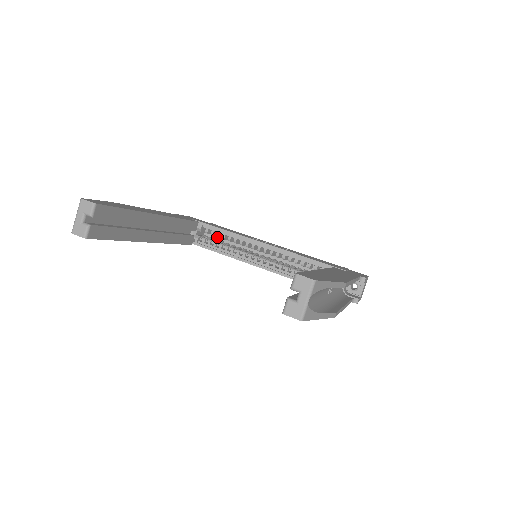
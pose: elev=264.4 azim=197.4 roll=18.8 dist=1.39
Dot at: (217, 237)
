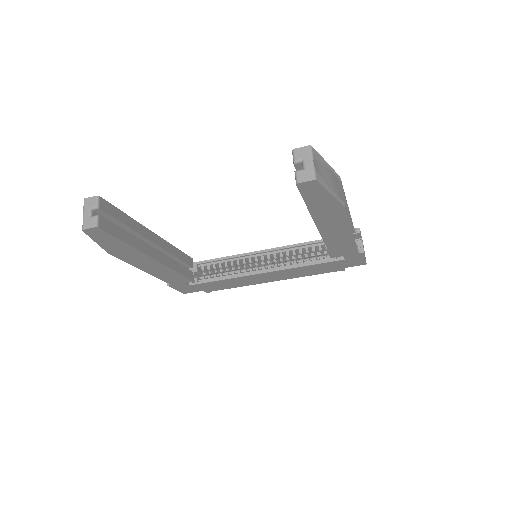
Dot at: occluded
